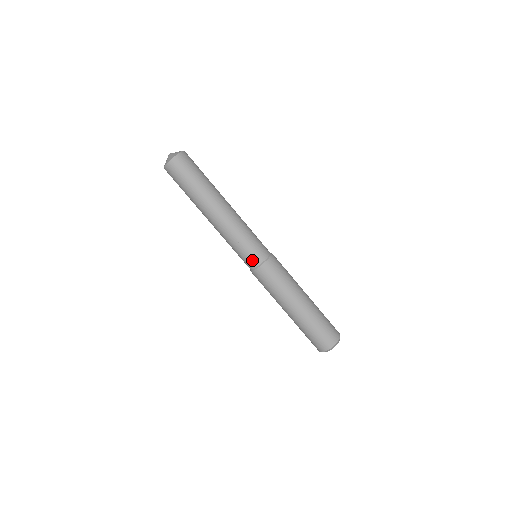
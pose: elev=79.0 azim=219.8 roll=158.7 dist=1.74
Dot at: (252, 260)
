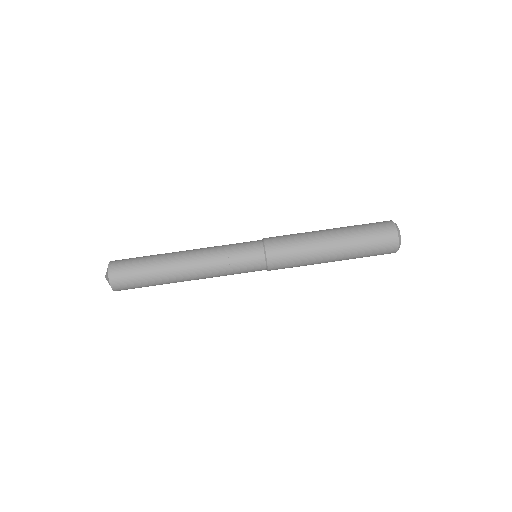
Dot at: (256, 262)
